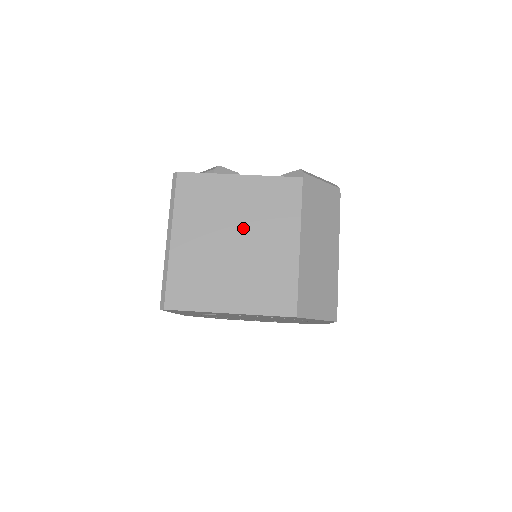
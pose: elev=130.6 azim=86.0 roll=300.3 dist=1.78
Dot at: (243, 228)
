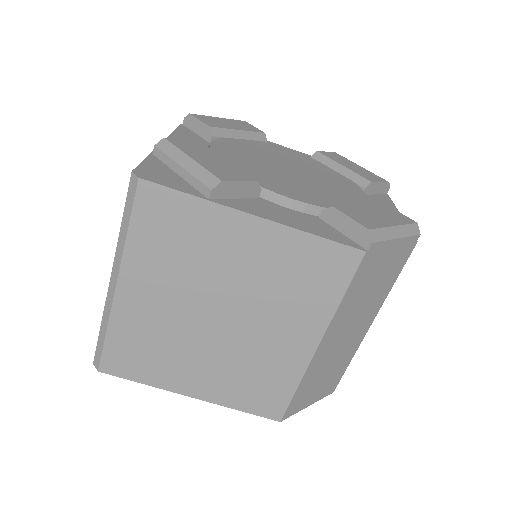
Dot at: (238, 302)
